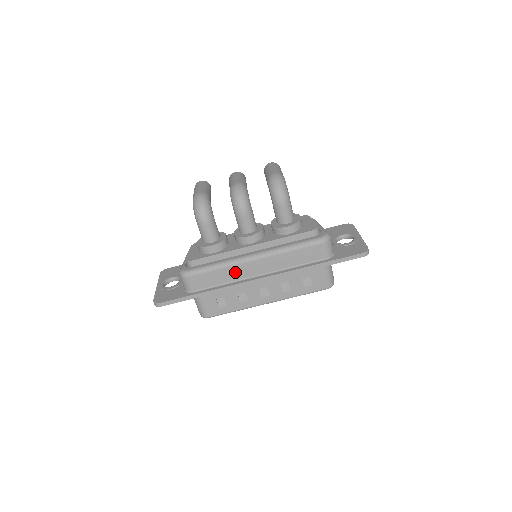
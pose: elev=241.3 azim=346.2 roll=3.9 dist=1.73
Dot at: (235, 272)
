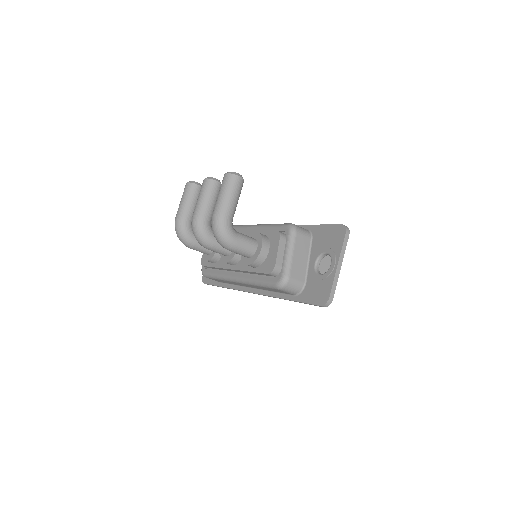
Dot at: occluded
